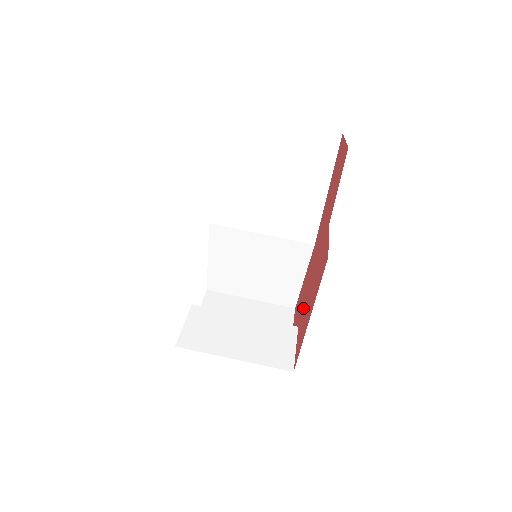
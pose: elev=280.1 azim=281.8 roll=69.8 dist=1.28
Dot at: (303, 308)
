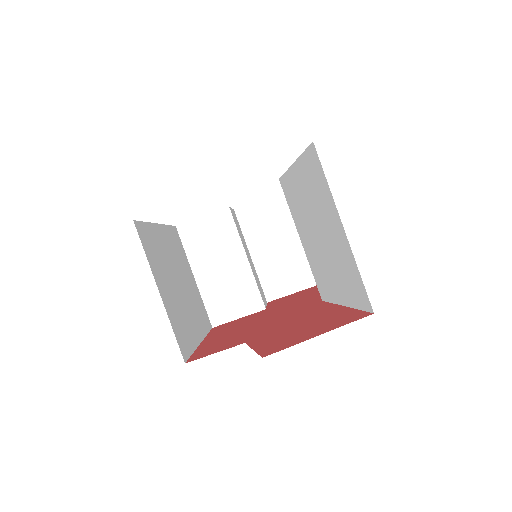
Dot at: (265, 313)
